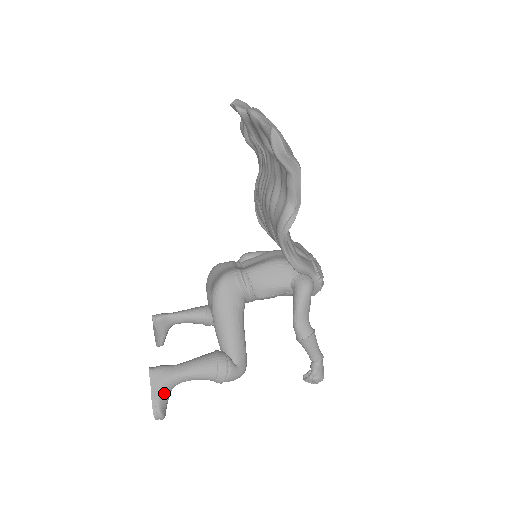
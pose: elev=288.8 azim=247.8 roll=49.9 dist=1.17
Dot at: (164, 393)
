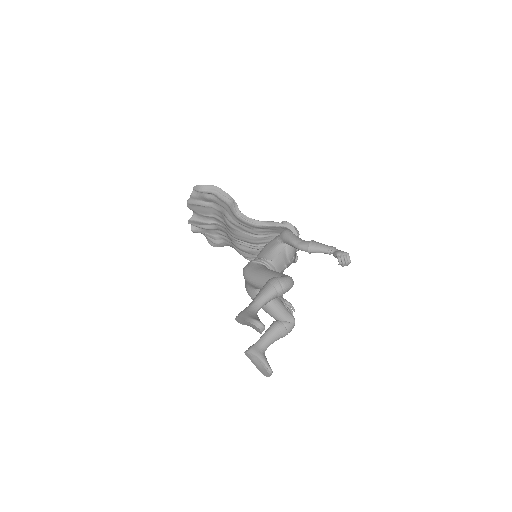
Dot at: (251, 315)
